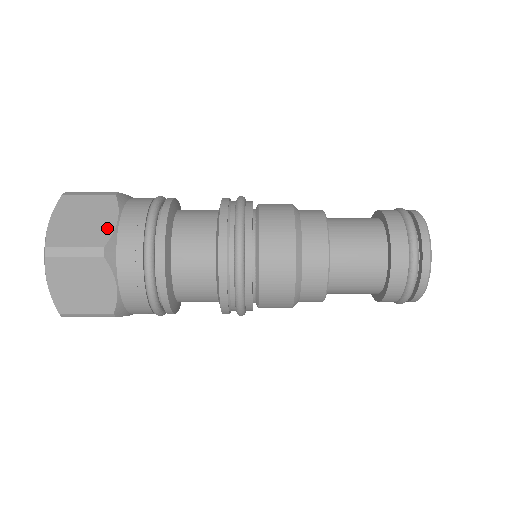
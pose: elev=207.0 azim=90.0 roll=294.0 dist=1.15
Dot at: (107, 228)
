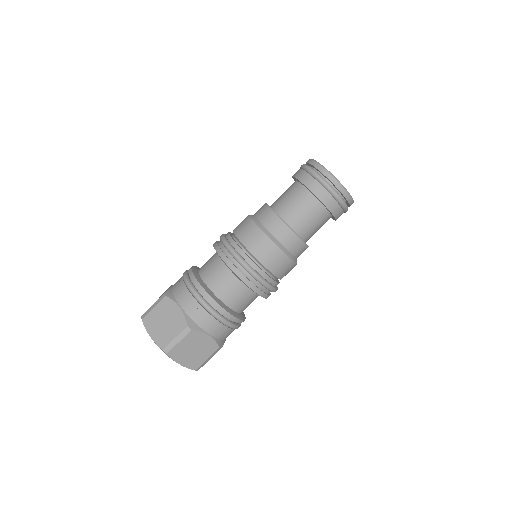
Dot at: occluded
